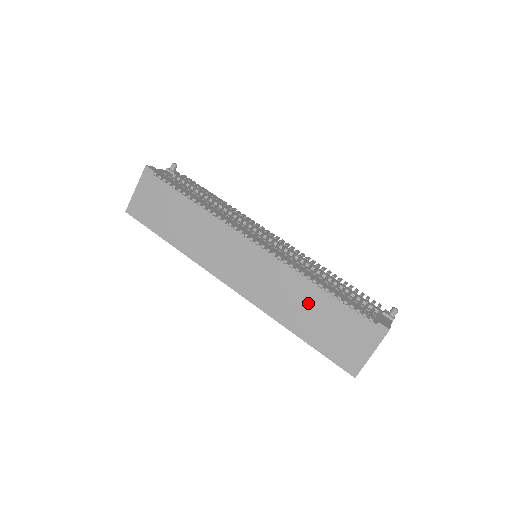
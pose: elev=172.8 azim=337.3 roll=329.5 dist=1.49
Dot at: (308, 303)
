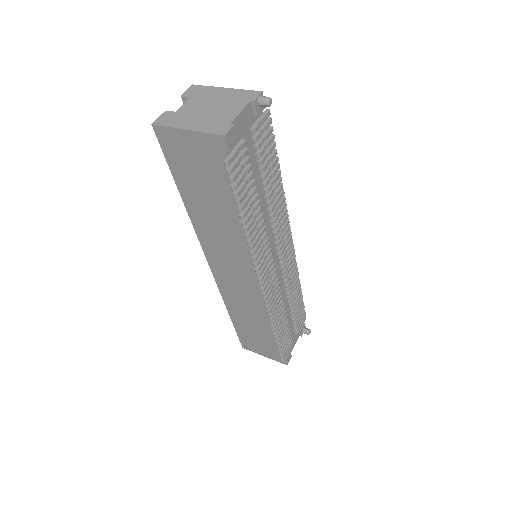
Dot at: (257, 323)
